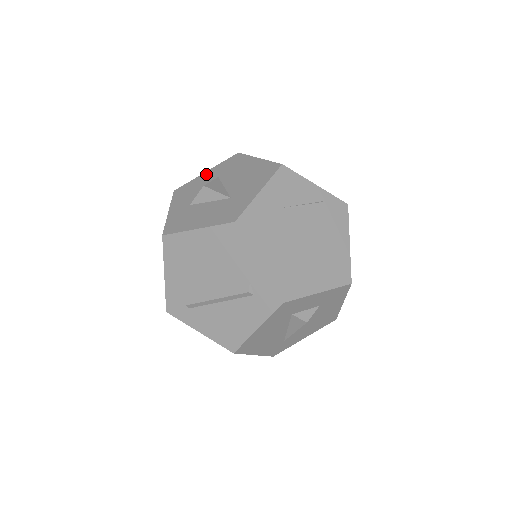
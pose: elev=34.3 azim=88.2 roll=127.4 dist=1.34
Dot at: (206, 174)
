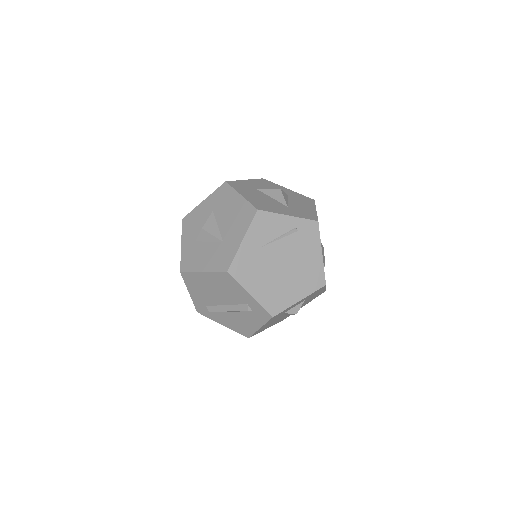
Dot at: (204, 204)
